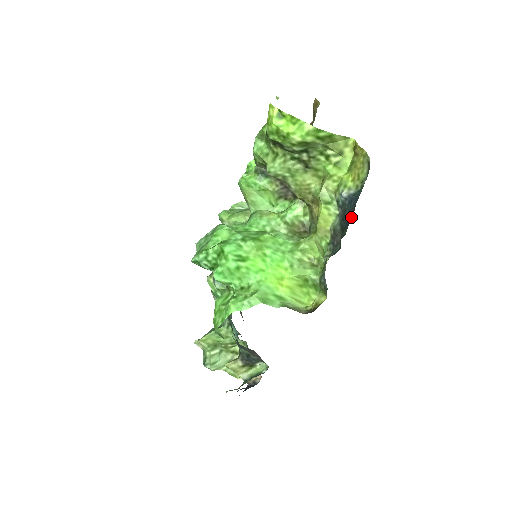
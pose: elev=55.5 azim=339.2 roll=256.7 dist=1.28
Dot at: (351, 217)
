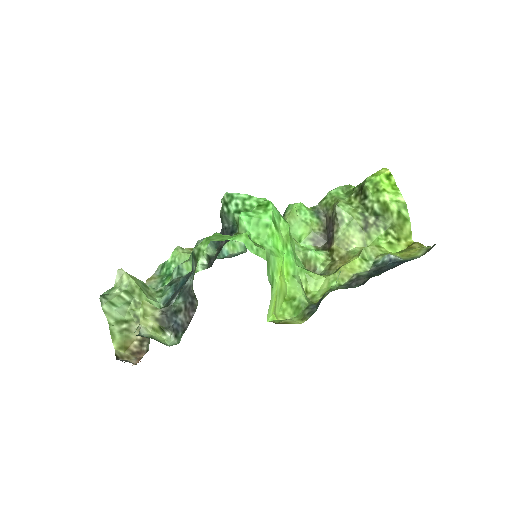
Dot at: (393, 267)
